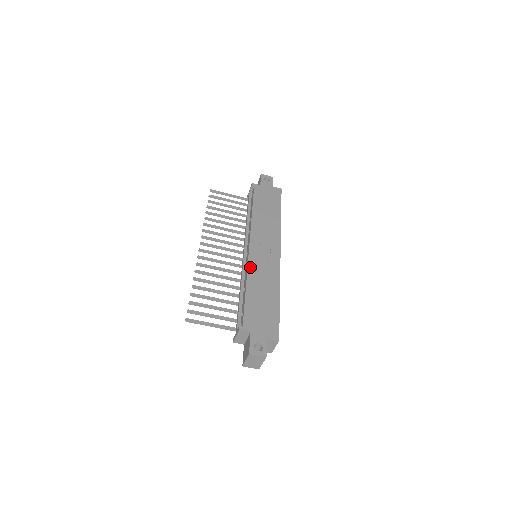
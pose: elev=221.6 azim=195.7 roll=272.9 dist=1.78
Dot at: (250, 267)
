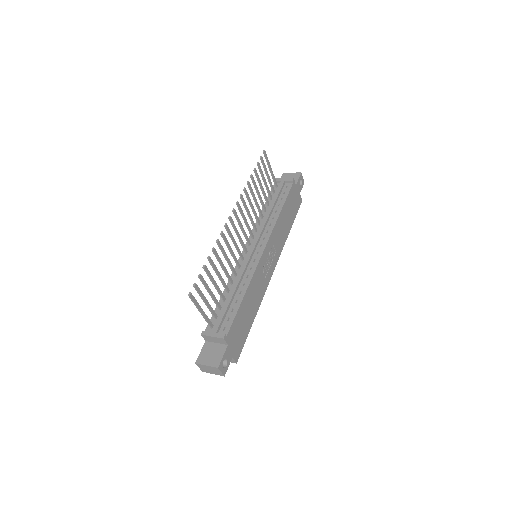
Dot at: (255, 274)
